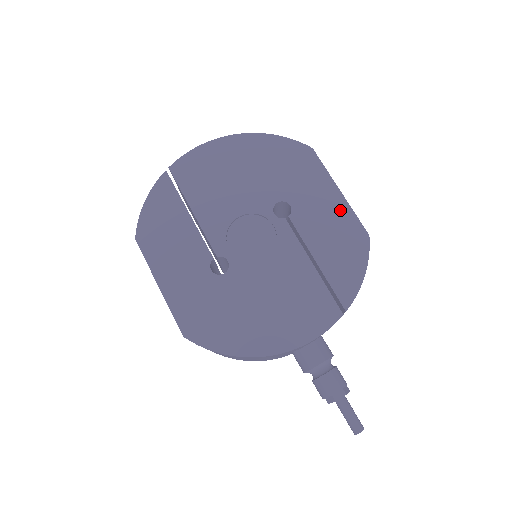
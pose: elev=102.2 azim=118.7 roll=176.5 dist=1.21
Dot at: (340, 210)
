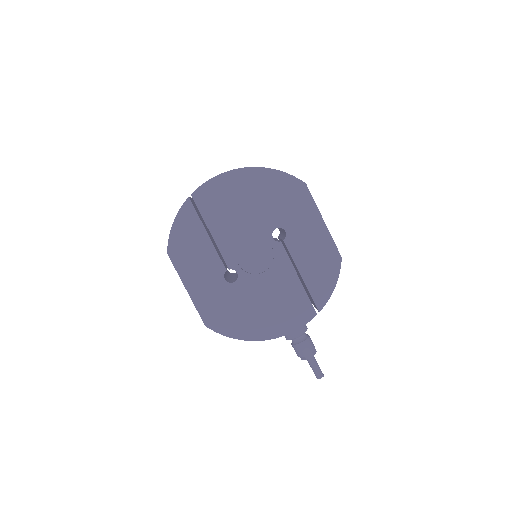
Dot at: (322, 237)
